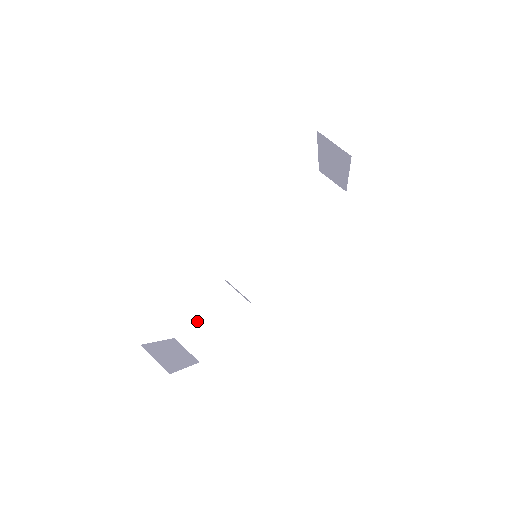
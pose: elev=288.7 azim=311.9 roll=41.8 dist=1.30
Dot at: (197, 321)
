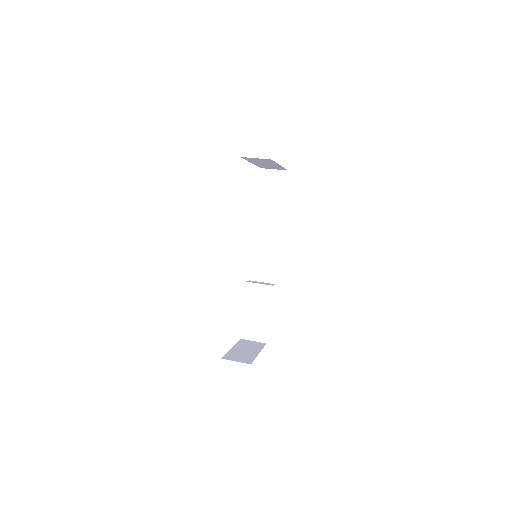
Dot at: (248, 319)
